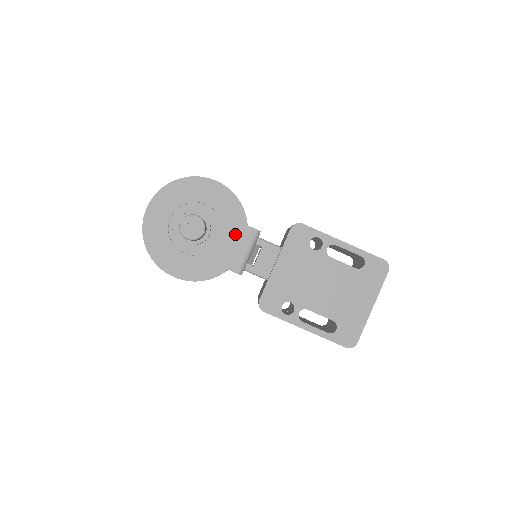
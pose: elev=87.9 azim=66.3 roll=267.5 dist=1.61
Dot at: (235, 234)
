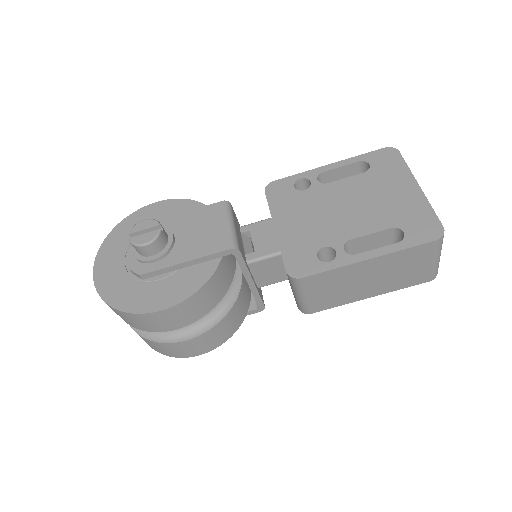
Dot at: (203, 219)
